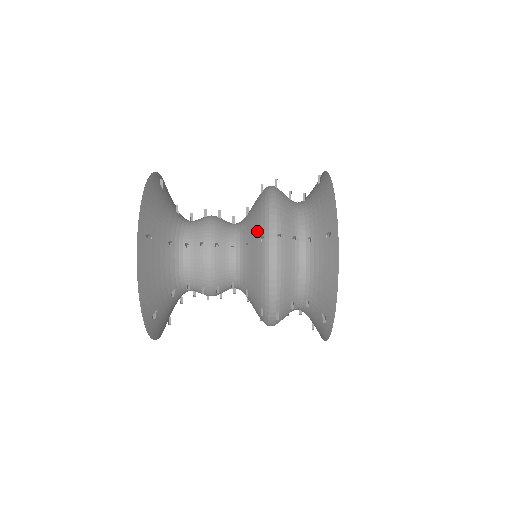
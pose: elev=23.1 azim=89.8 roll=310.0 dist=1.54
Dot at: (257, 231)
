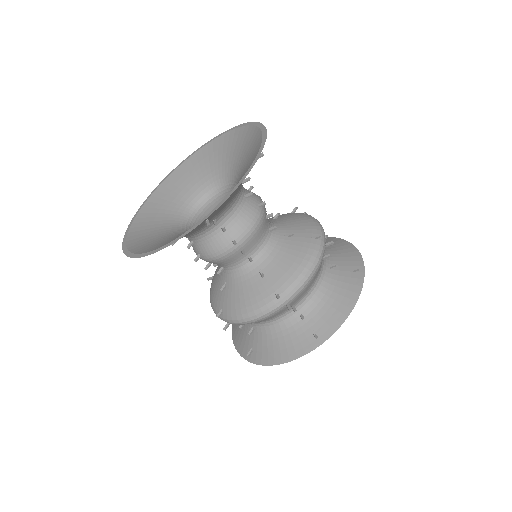
Dot at: (305, 230)
